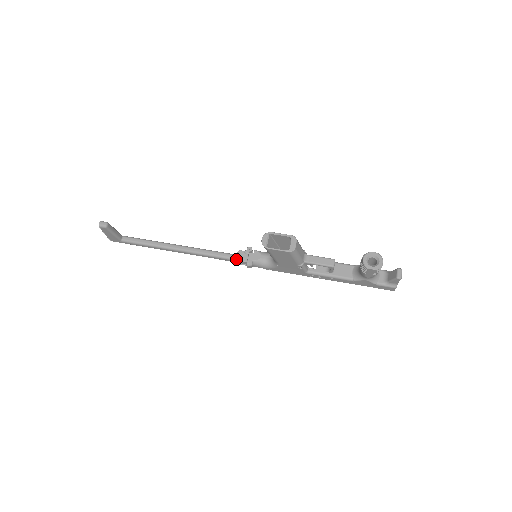
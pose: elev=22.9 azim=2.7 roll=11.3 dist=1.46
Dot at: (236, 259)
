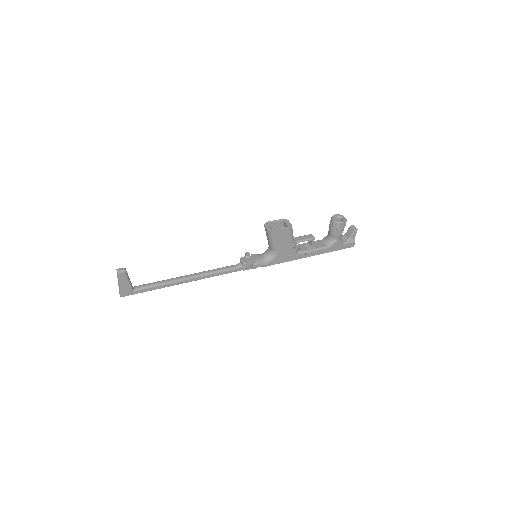
Dot at: (243, 263)
